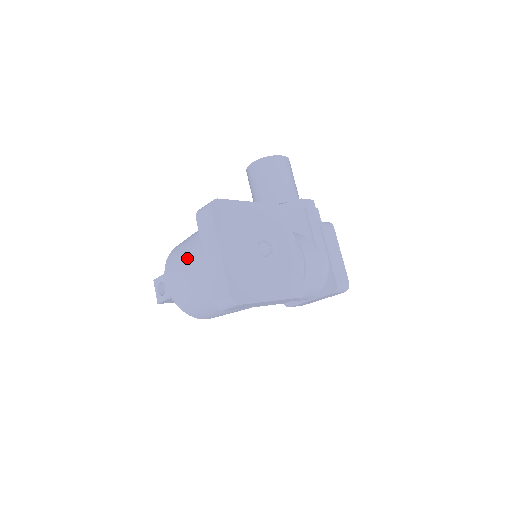
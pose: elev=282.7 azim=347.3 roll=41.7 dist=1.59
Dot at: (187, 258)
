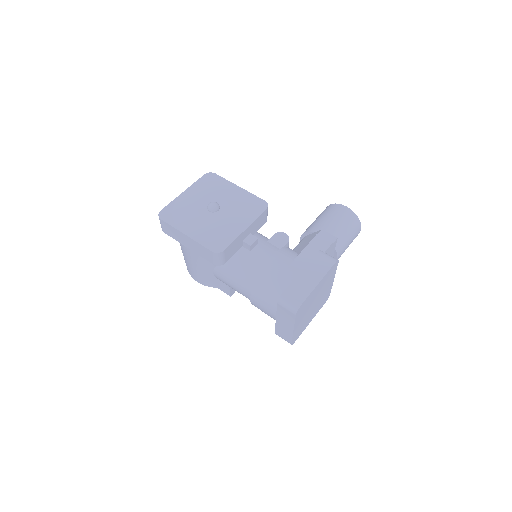
Dot at: occluded
